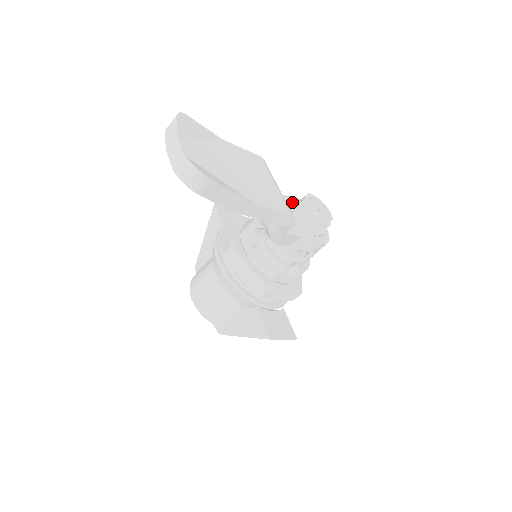
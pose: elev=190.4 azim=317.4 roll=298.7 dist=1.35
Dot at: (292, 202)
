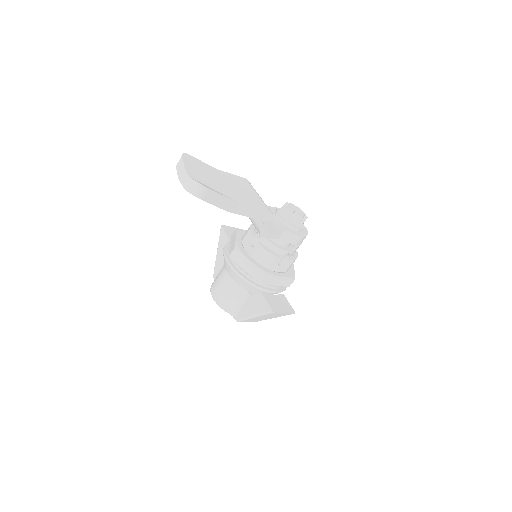
Dot at: occluded
